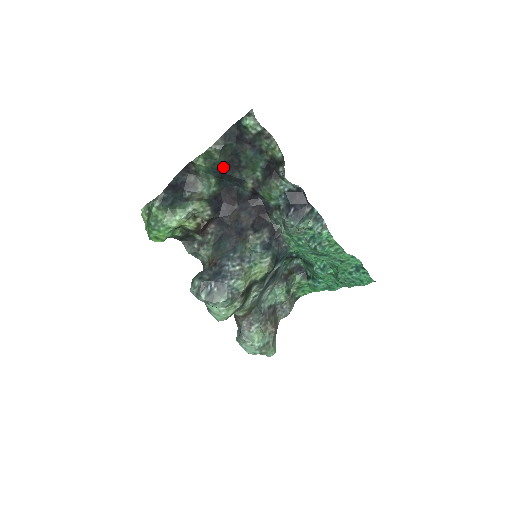
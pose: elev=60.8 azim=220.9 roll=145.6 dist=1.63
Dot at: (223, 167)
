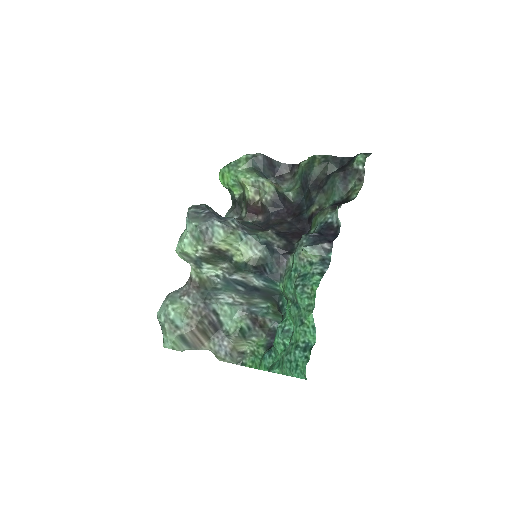
Dot at: (312, 179)
